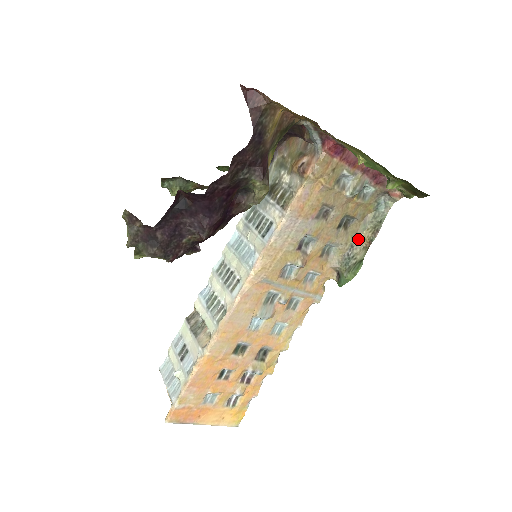
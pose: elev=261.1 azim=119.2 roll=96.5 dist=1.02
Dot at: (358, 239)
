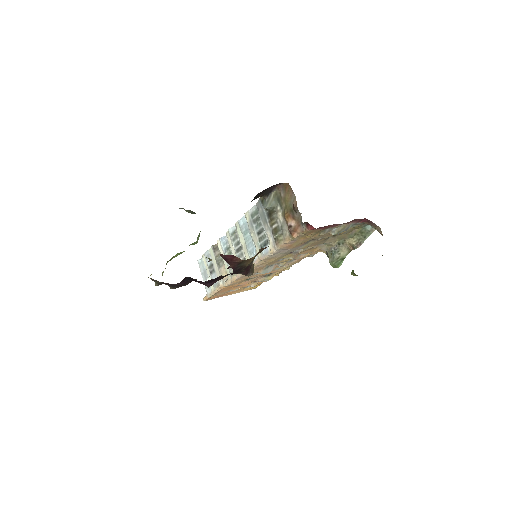
Dot at: (345, 241)
